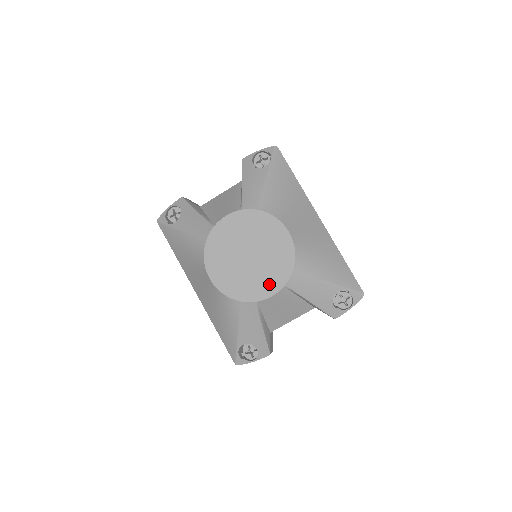
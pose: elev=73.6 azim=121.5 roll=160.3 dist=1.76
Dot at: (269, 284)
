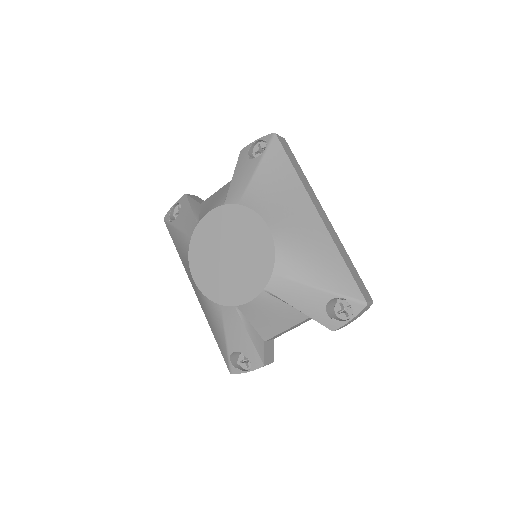
Dot at: (248, 287)
